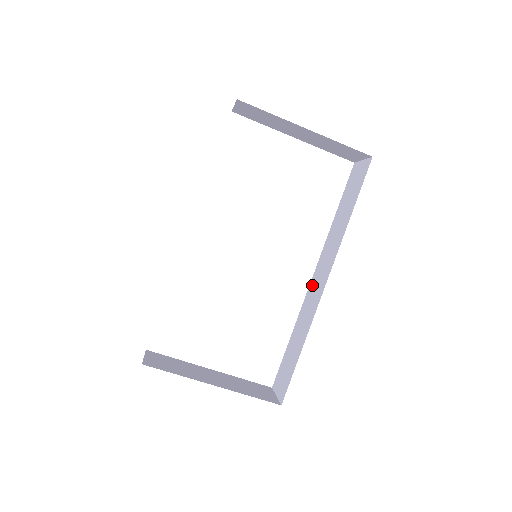
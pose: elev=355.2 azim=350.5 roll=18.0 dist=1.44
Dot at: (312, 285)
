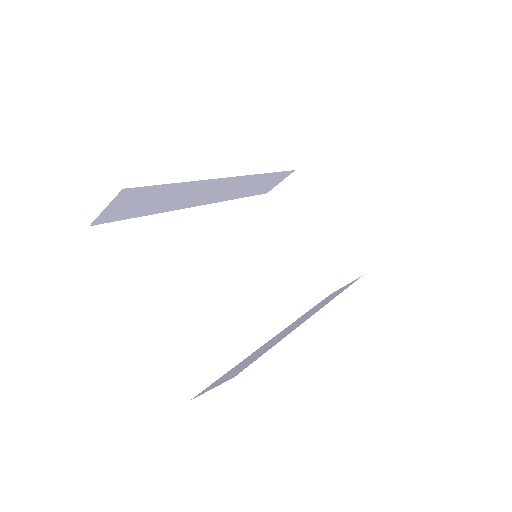
Dot at: (281, 332)
